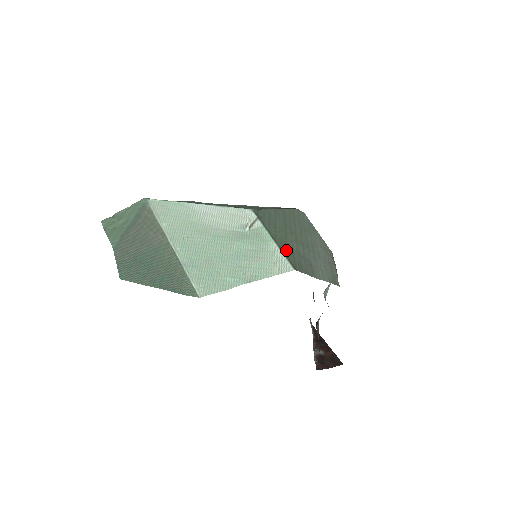
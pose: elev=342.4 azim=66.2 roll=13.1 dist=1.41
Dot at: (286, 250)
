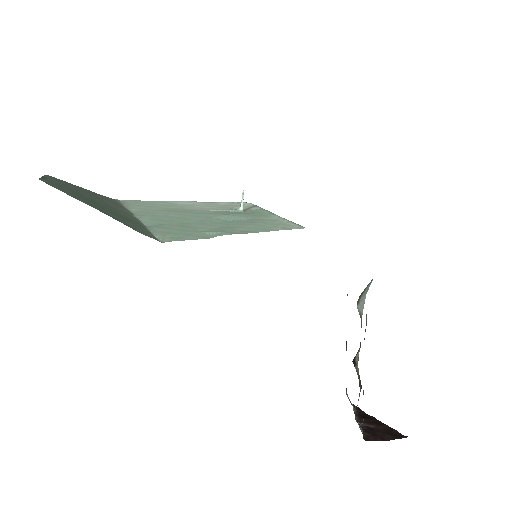
Dot at: occluded
